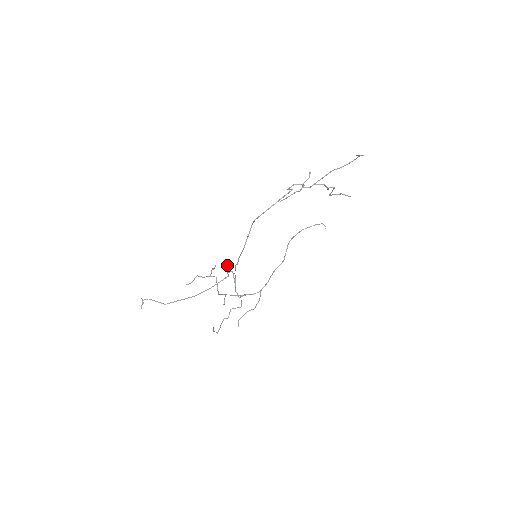
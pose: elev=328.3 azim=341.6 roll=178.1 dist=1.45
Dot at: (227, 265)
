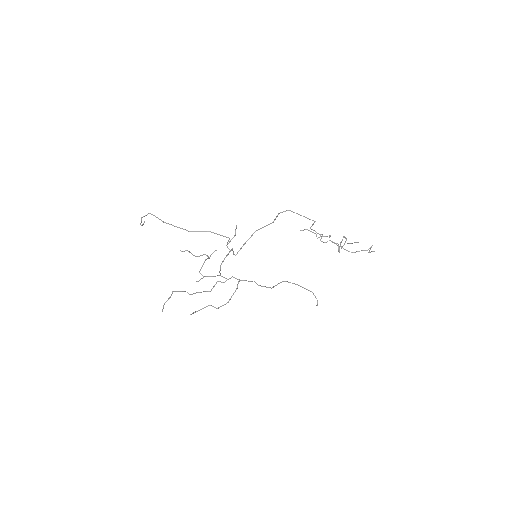
Dot at: occluded
